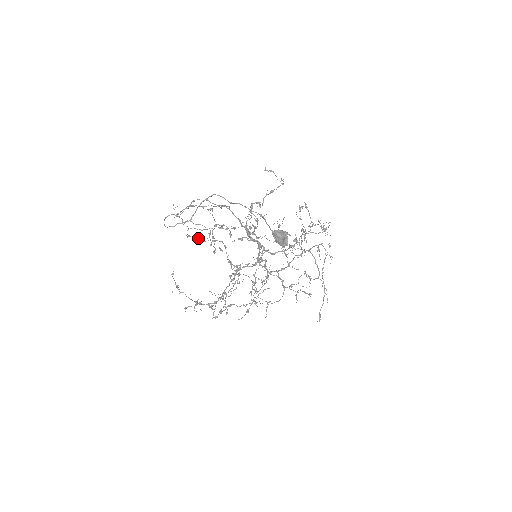
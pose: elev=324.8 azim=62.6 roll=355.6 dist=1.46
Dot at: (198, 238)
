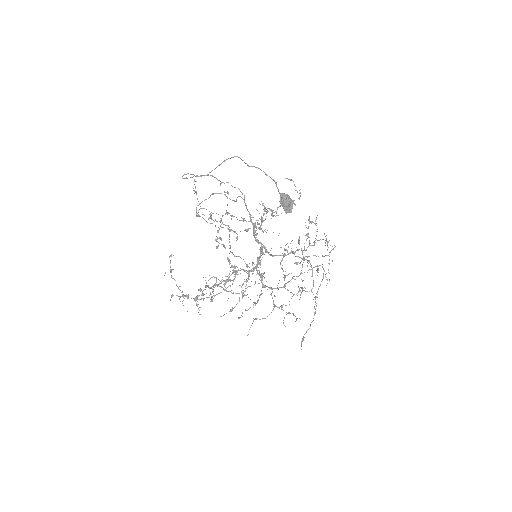
Dot at: occluded
